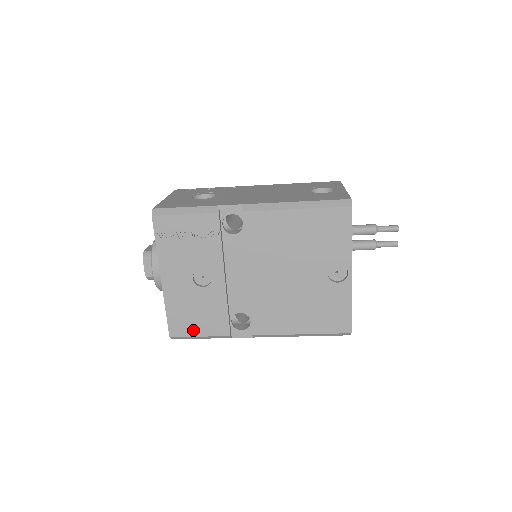
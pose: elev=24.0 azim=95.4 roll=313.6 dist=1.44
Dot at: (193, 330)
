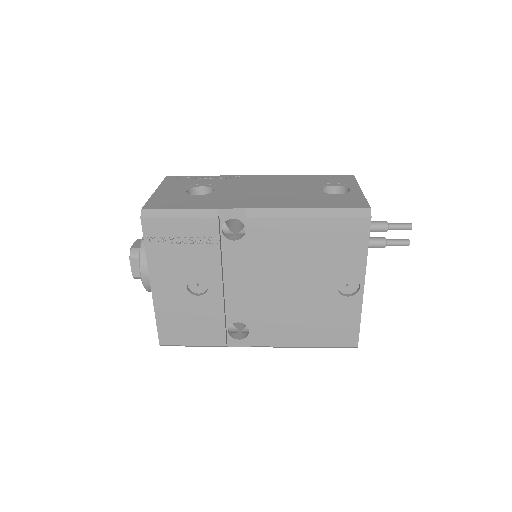
Dot at: (186, 339)
